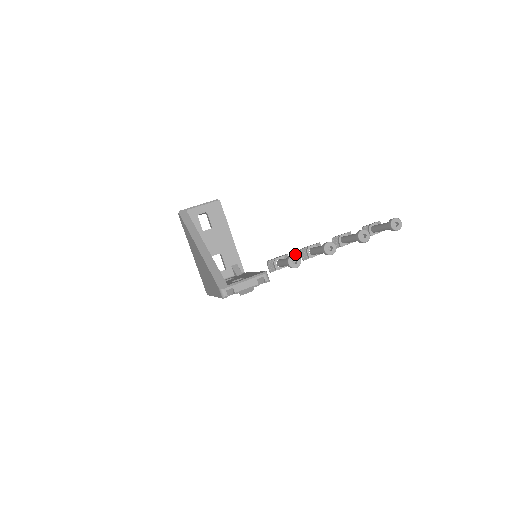
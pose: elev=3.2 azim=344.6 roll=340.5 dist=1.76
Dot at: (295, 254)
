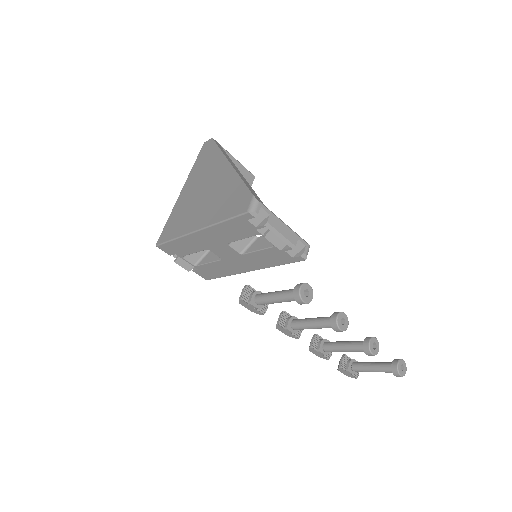
Dot at: (311, 287)
